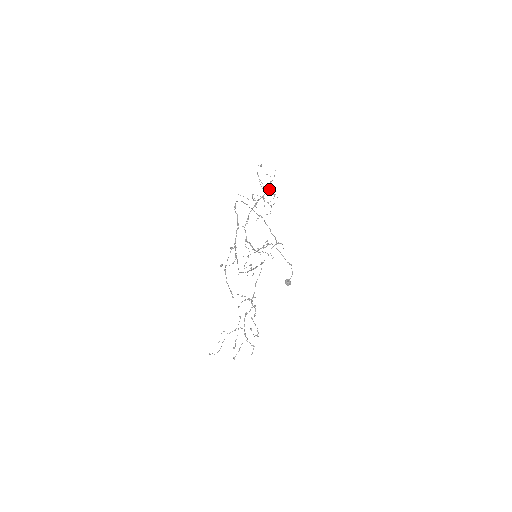
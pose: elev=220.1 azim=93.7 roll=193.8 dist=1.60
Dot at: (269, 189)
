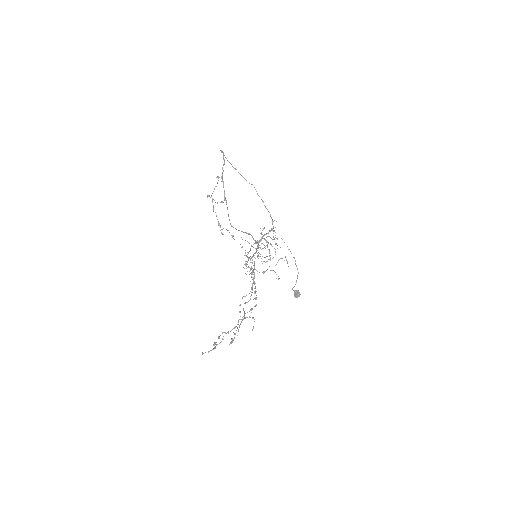
Dot at: (272, 239)
